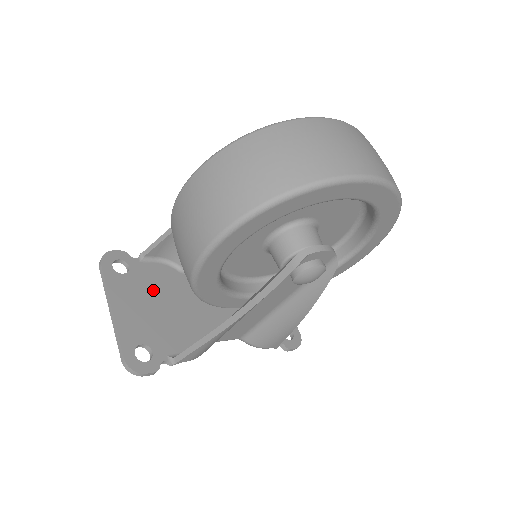
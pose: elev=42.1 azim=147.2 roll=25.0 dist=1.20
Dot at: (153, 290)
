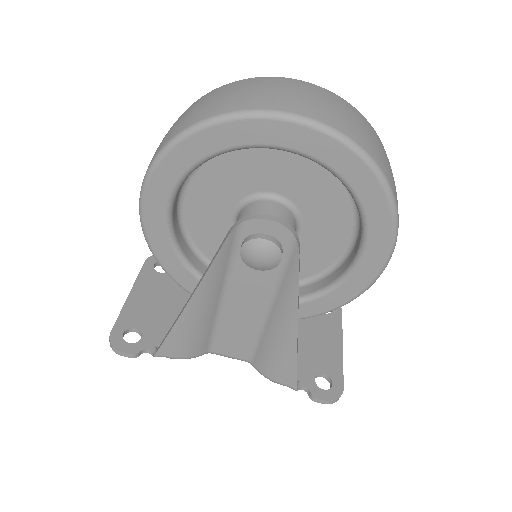
Dot at: (180, 292)
